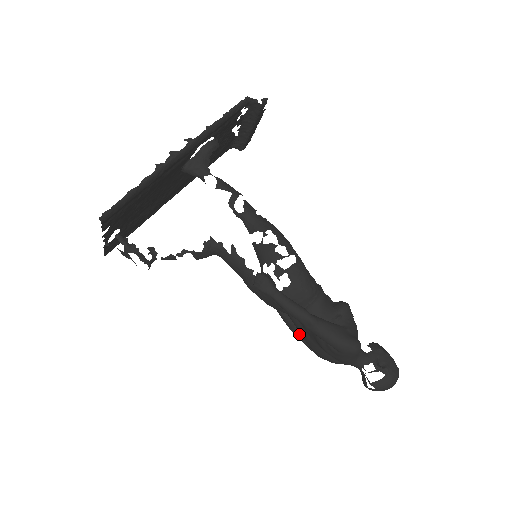
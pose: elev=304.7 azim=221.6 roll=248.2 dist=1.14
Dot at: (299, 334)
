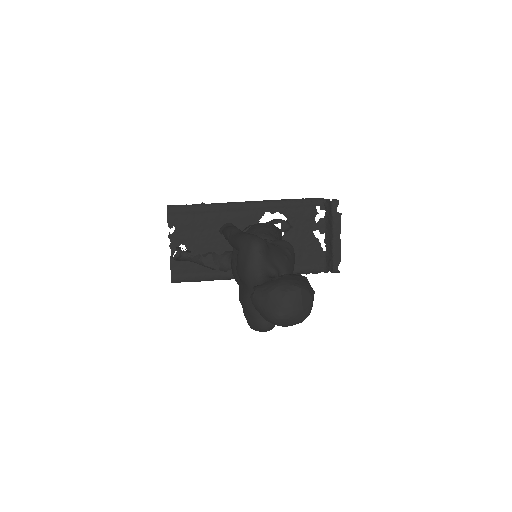
Dot at: occluded
